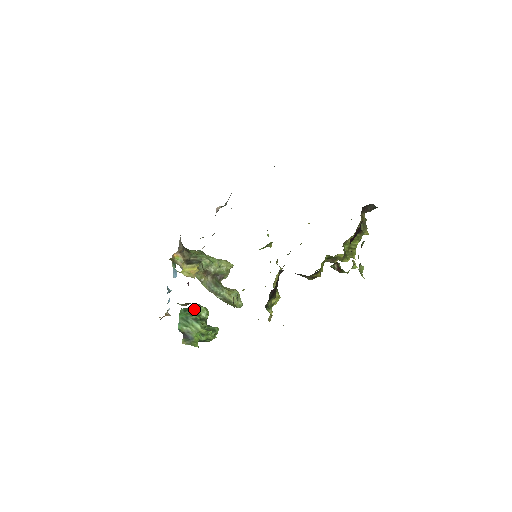
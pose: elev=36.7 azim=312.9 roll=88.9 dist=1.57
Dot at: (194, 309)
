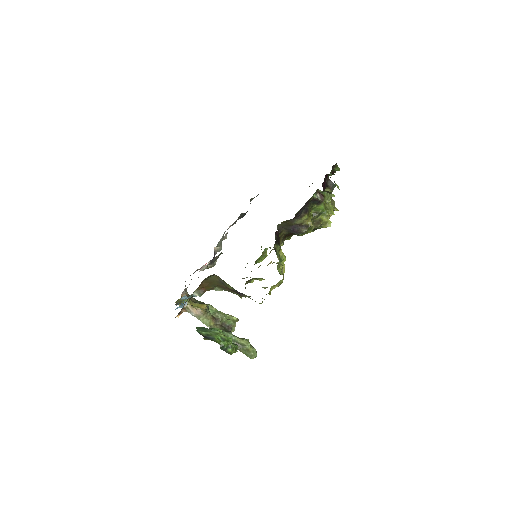
Dot at: (209, 328)
